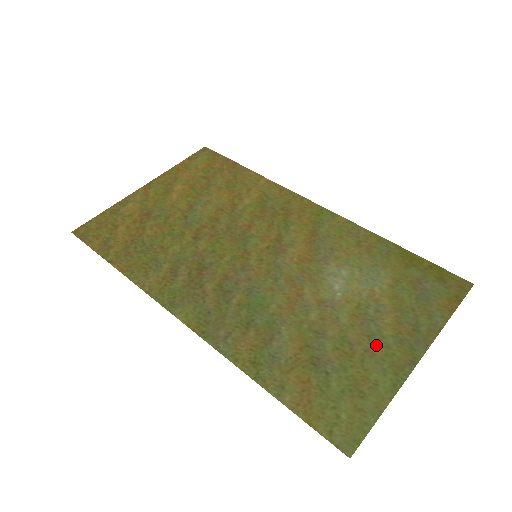
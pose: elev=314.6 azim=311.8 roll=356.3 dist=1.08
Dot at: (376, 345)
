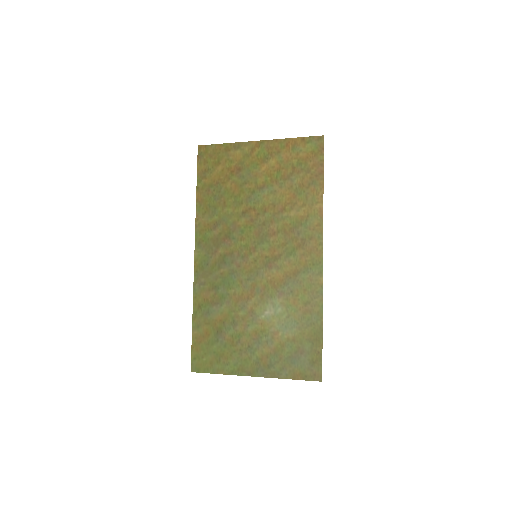
Dot at: (247, 353)
